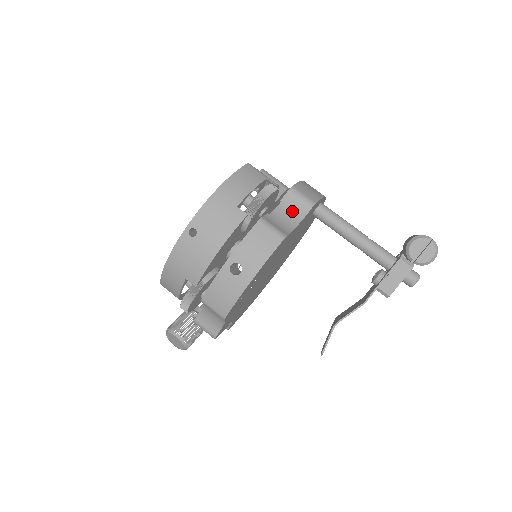
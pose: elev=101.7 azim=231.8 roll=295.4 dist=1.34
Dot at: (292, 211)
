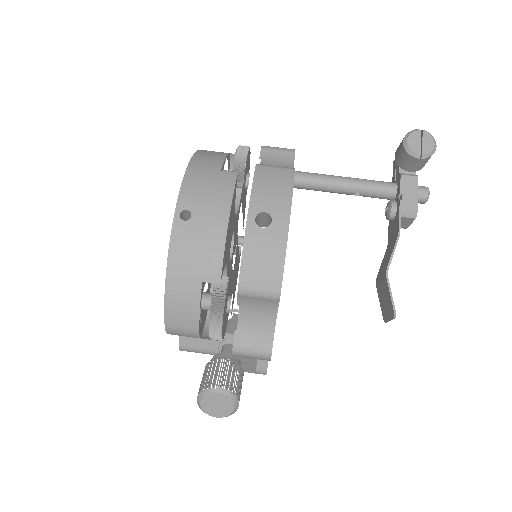
Dot at: (278, 162)
